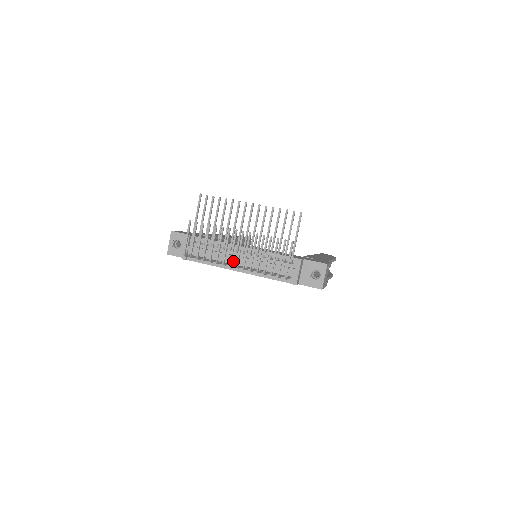
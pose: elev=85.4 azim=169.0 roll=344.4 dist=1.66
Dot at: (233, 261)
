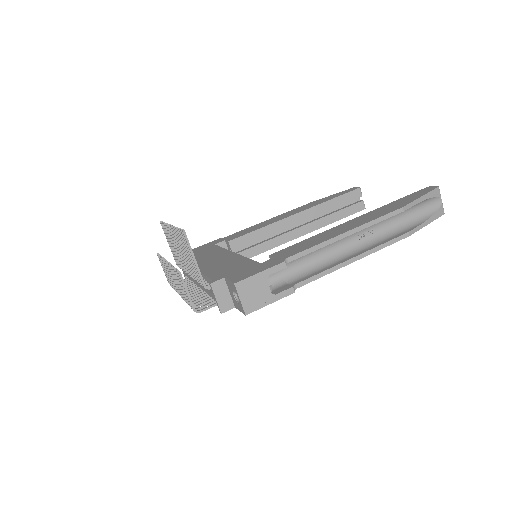
Dot at: occluded
